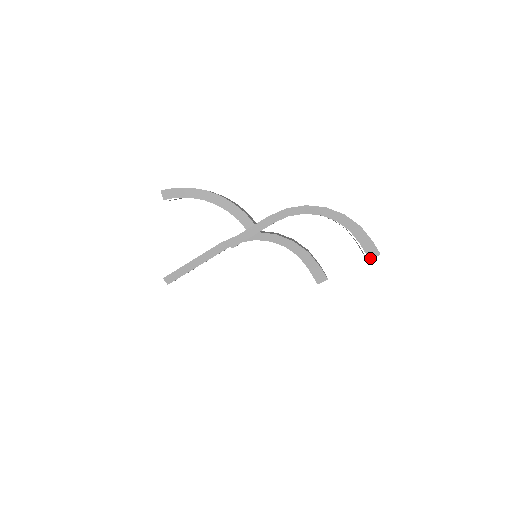
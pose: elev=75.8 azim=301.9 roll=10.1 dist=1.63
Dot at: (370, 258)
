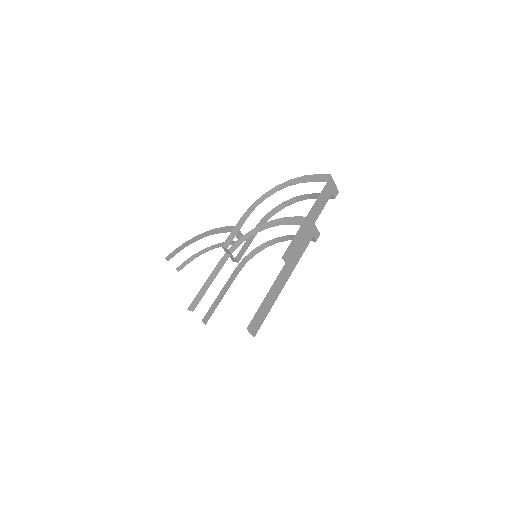
Dot at: (326, 181)
